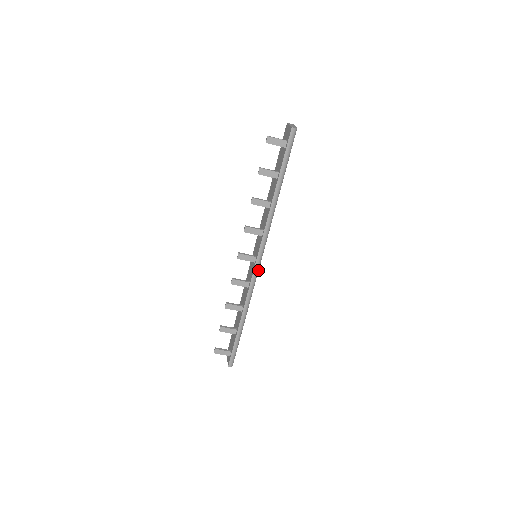
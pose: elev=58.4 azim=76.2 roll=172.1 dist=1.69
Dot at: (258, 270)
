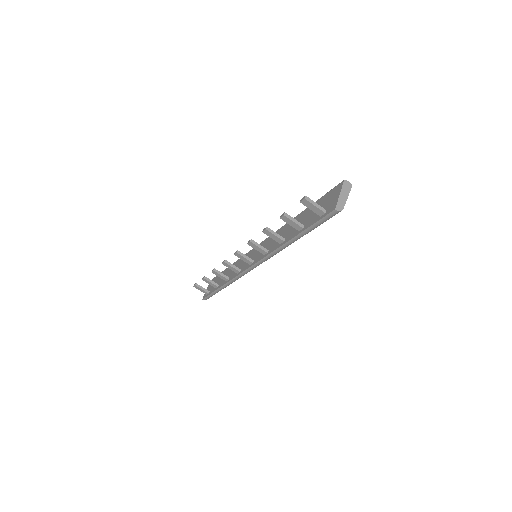
Dot at: occluded
